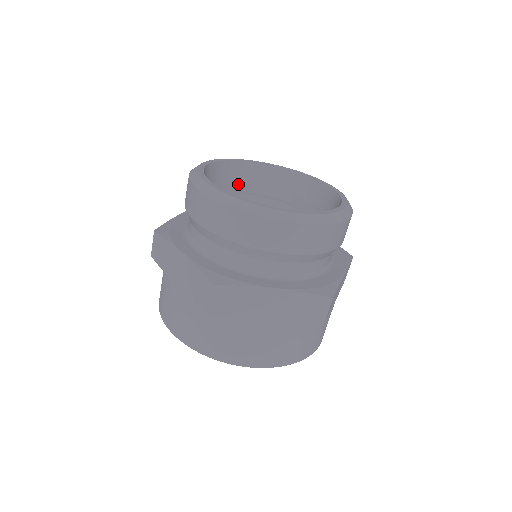
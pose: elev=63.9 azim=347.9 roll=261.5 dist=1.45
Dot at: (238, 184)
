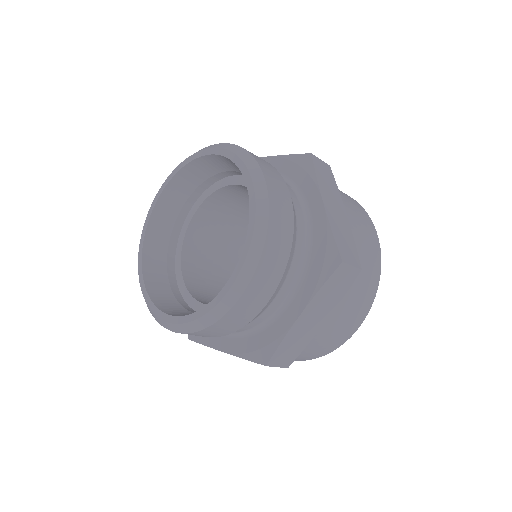
Dot at: (210, 177)
